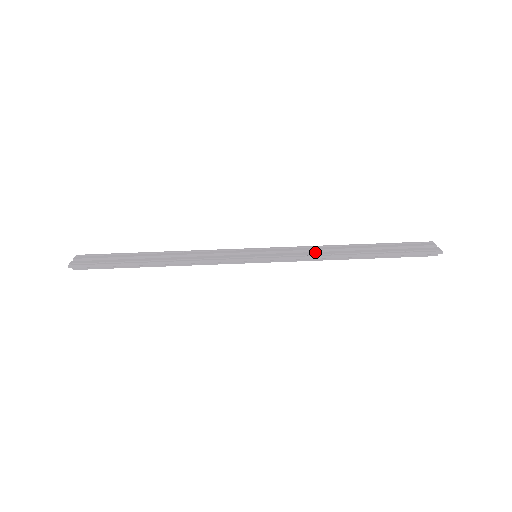
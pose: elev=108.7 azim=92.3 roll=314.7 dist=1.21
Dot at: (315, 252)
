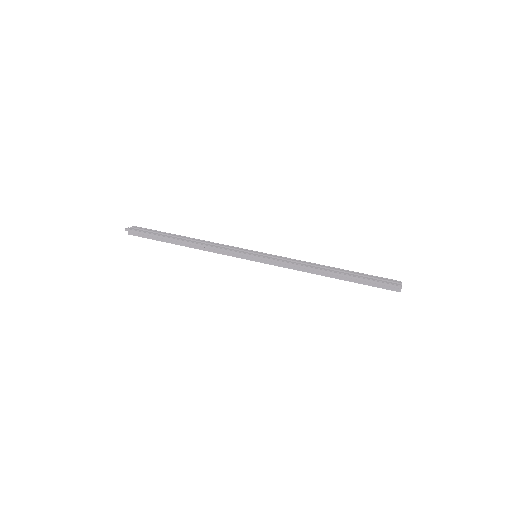
Dot at: (300, 263)
